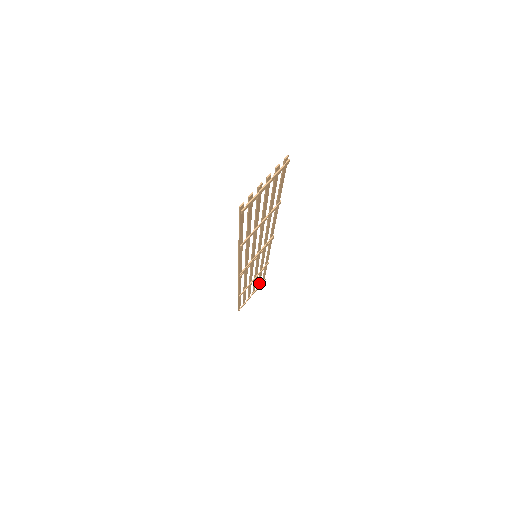
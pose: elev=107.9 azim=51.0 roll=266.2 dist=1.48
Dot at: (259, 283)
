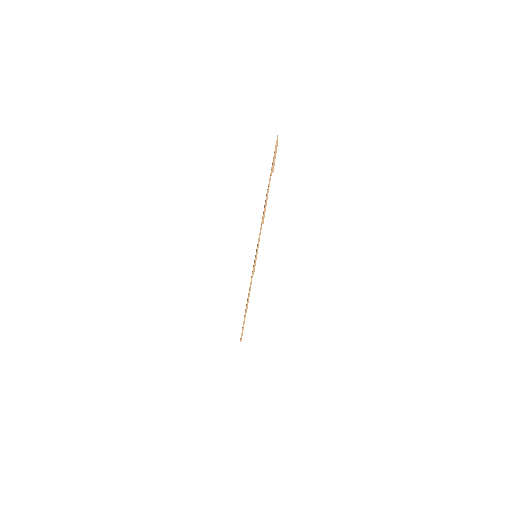
Dot at: occluded
